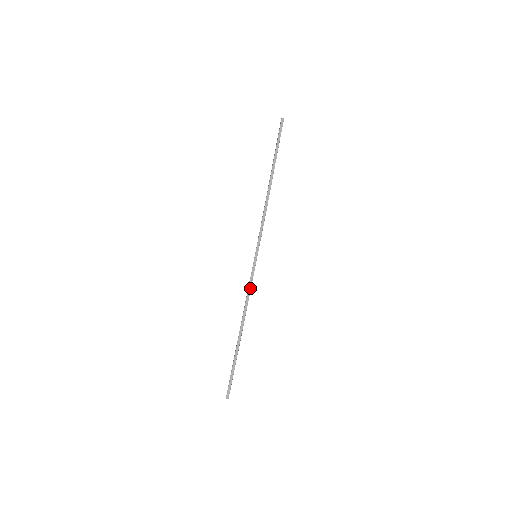
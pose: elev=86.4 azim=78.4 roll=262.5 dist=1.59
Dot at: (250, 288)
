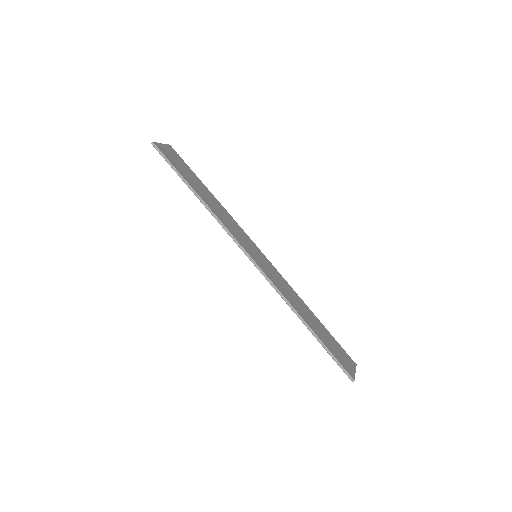
Dot at: (275, 287)
